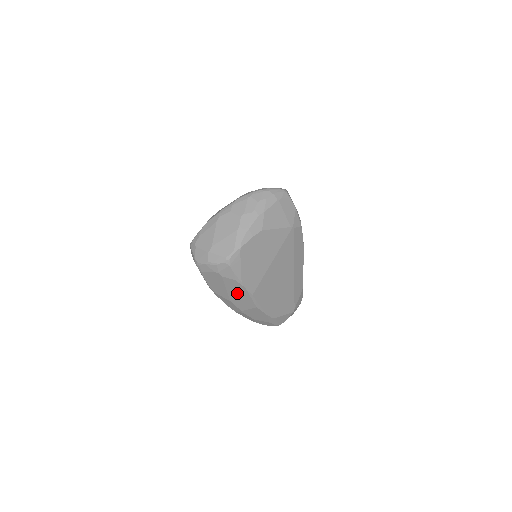
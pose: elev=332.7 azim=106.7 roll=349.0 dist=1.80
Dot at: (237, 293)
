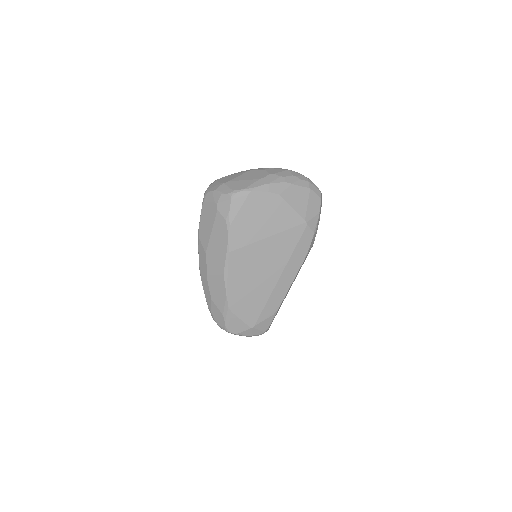
Dot at: (218, 242)
